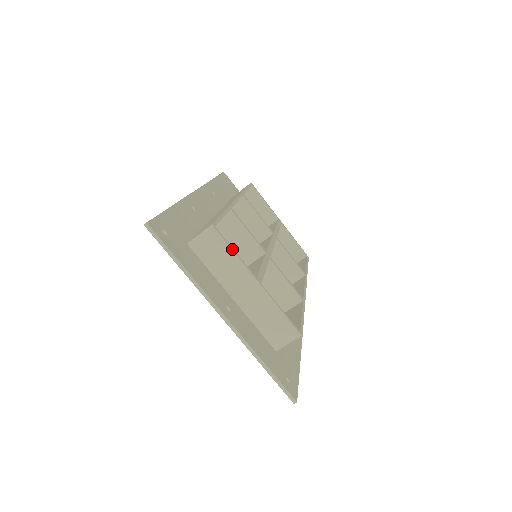
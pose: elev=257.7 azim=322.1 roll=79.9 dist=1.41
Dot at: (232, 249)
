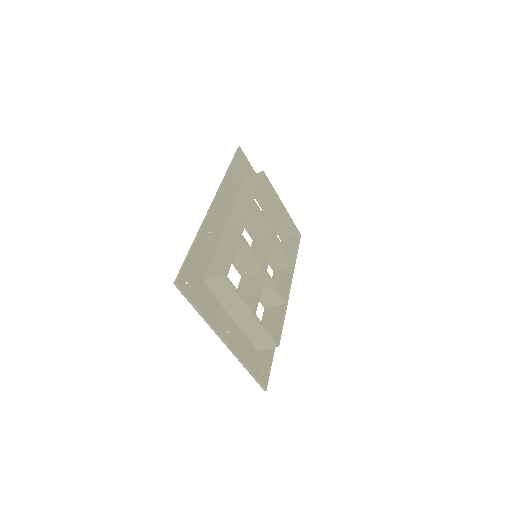
Dot at: (238, 293)
